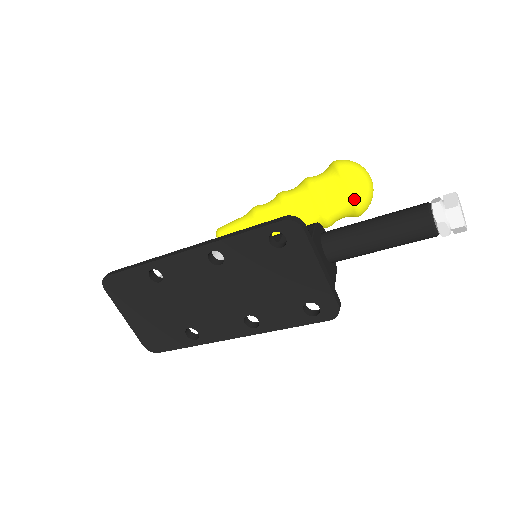
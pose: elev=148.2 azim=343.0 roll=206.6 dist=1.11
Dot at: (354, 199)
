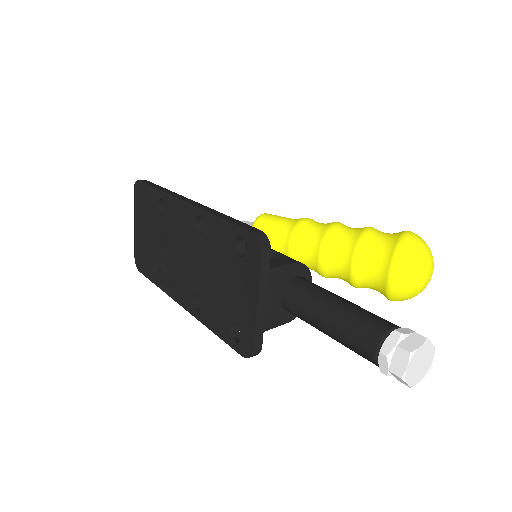
Dot at: (390, 279)
